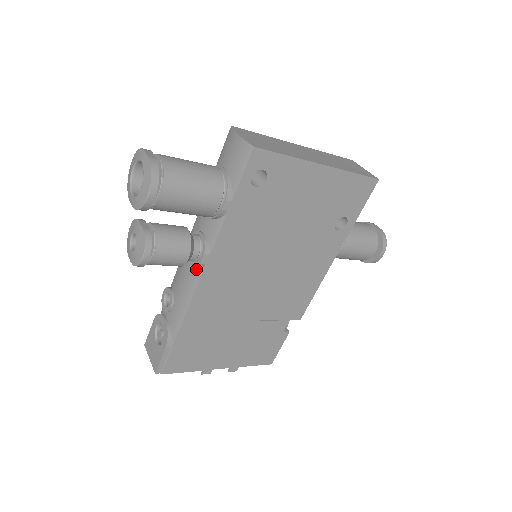
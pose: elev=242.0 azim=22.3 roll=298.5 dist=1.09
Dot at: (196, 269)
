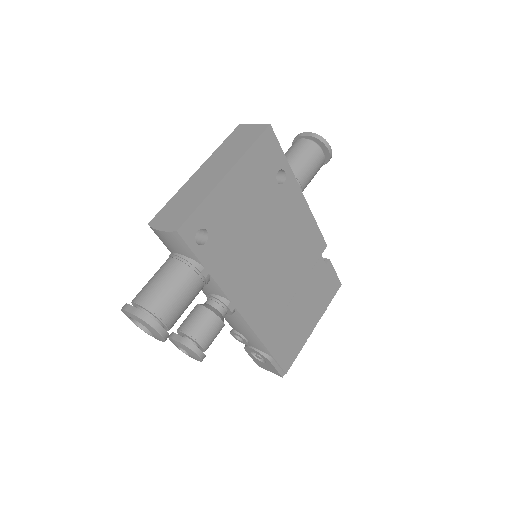
Dot at: (233, 314)
